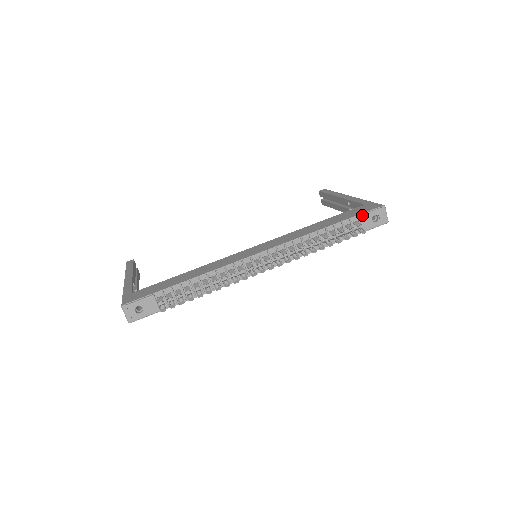
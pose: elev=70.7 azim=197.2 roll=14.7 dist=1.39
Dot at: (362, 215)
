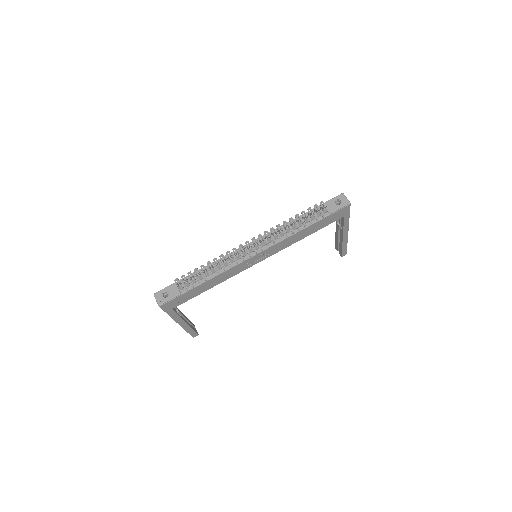
Dot at: (325, 202)
